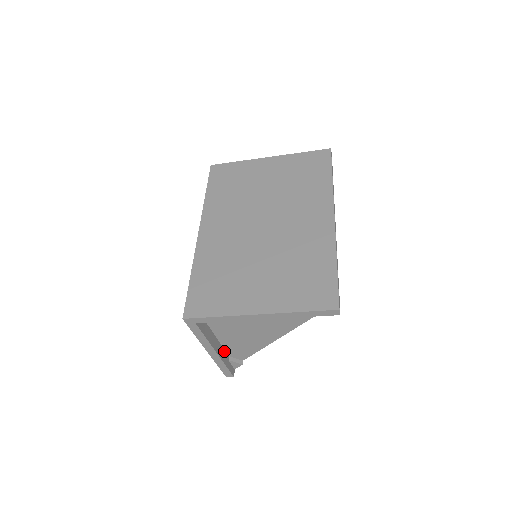
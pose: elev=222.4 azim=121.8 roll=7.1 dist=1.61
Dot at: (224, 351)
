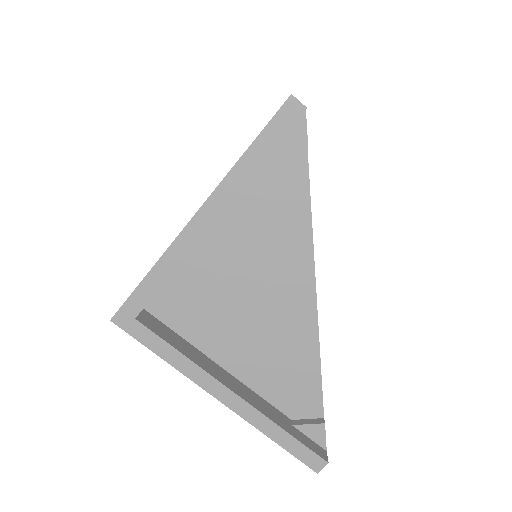
Dot at: (268, 405)
